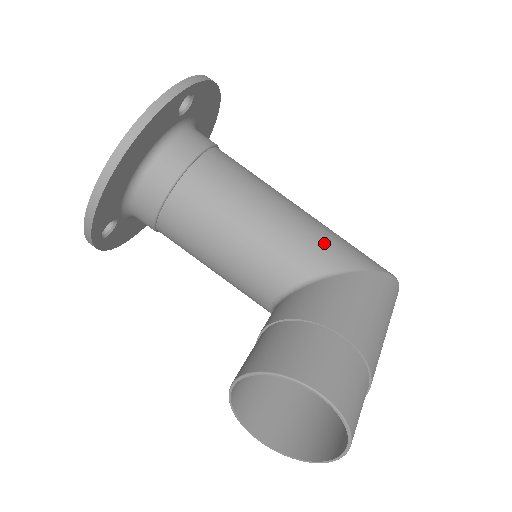
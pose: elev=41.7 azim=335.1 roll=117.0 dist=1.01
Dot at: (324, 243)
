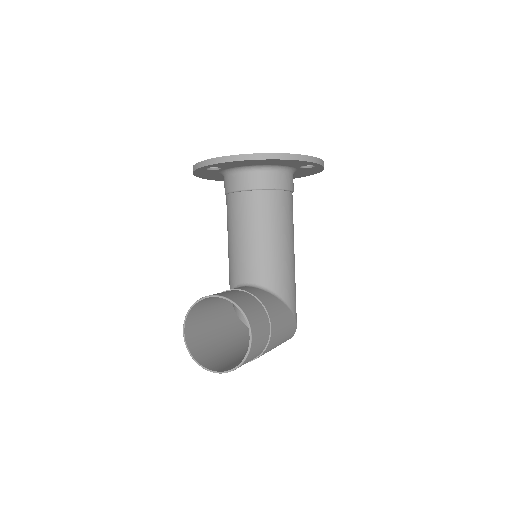
Dot at: (292, 284)
